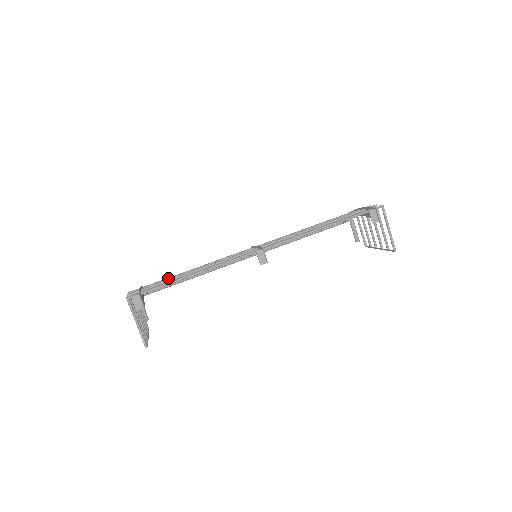
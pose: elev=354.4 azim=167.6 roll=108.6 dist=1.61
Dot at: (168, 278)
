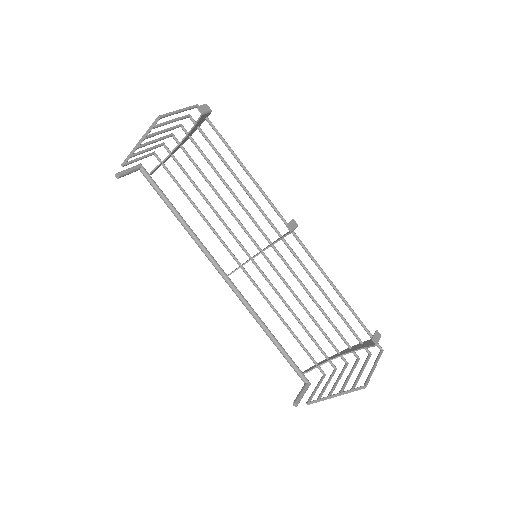
Dot at: occluded
